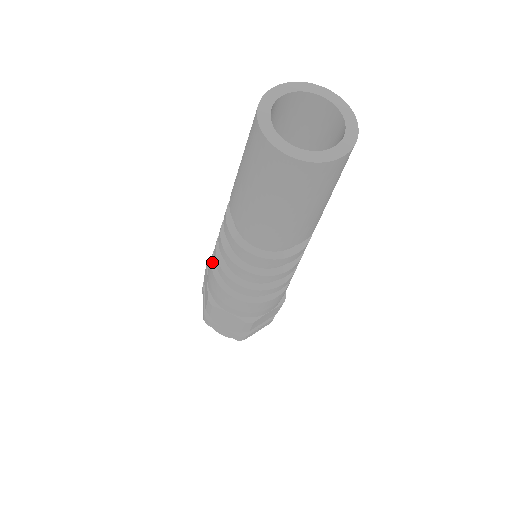
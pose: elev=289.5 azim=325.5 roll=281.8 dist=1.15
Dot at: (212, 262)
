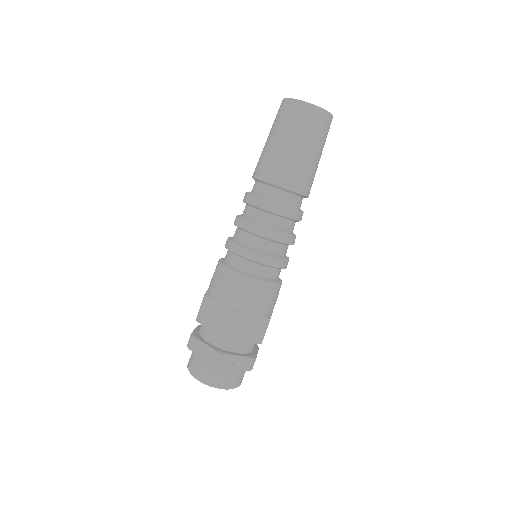
Dot at: (221, 258)
